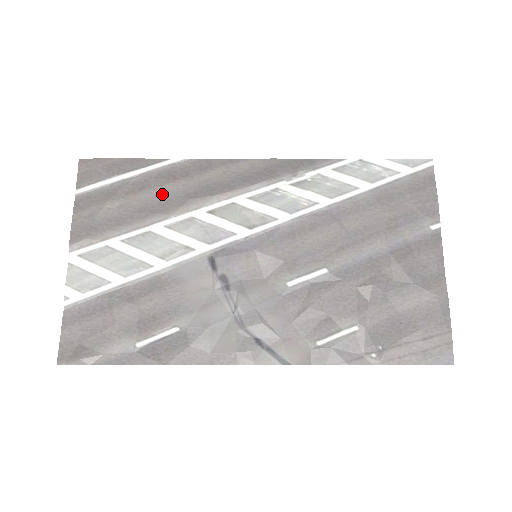
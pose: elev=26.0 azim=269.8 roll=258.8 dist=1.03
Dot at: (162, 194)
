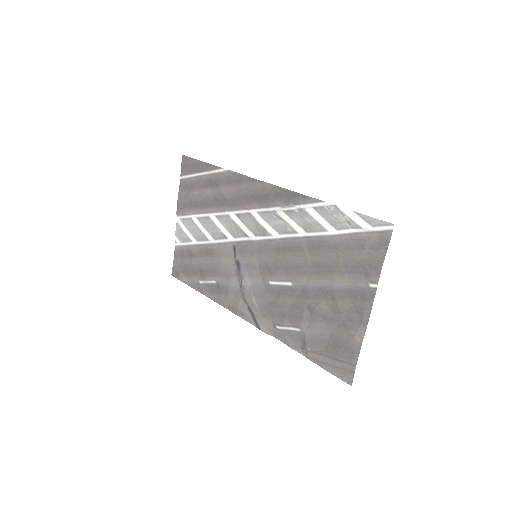
Dot at: (216, 193)
